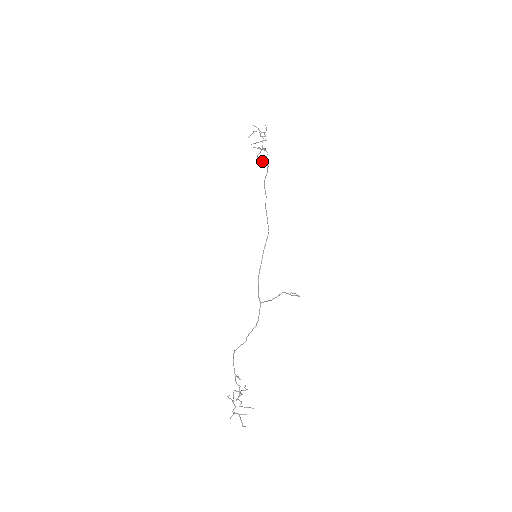
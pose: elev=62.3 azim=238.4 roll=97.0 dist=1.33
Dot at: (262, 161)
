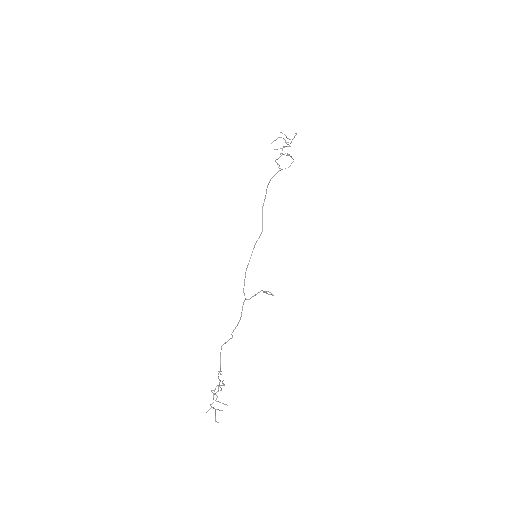
Dot at: (288, 167)
